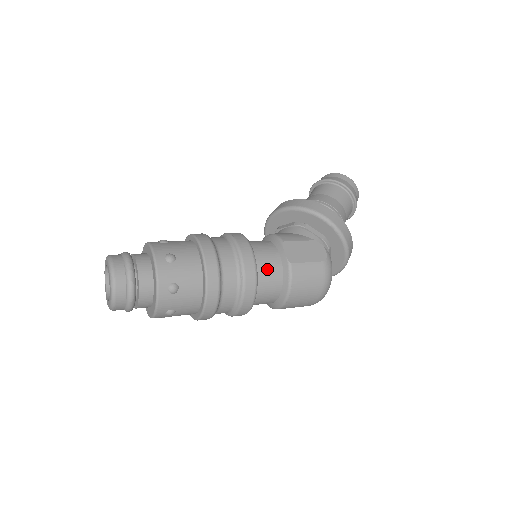
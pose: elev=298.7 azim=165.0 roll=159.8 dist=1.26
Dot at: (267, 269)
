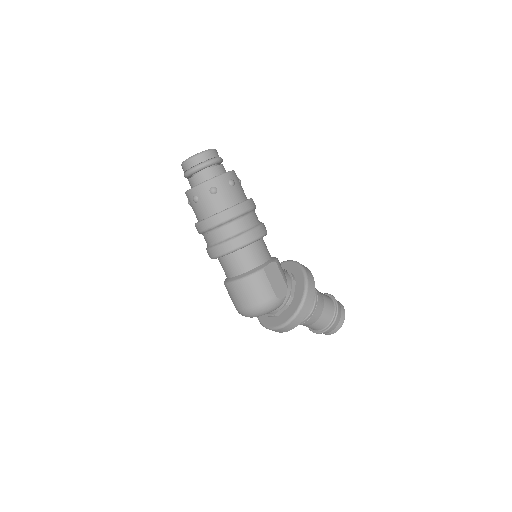
Dot at: (252, 255)
